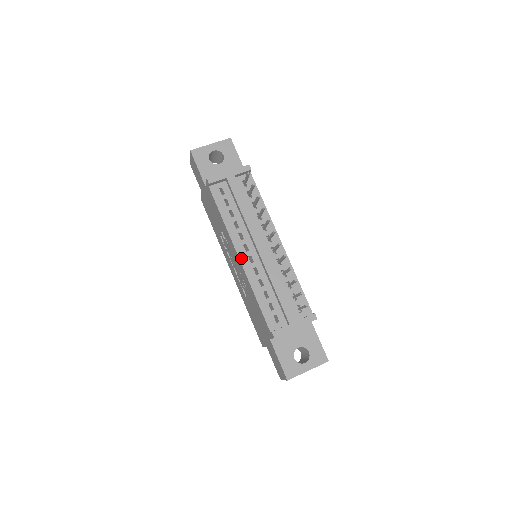
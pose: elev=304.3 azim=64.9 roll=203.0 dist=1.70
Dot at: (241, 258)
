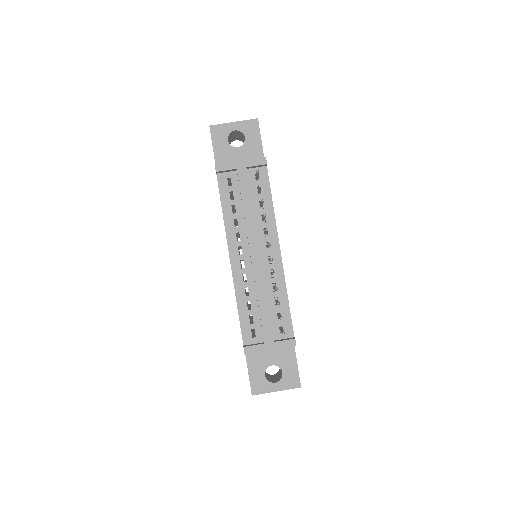
Dot at: (232, 260)
